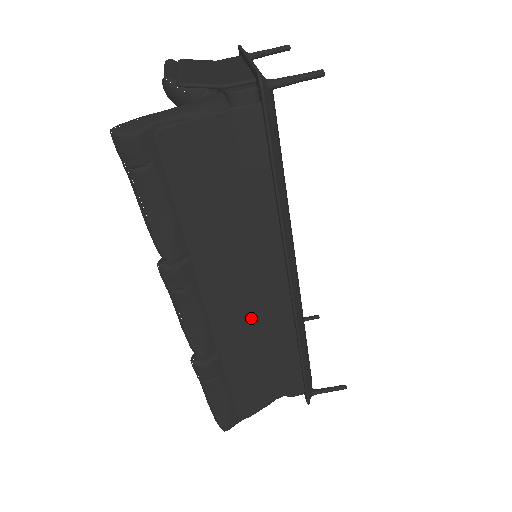
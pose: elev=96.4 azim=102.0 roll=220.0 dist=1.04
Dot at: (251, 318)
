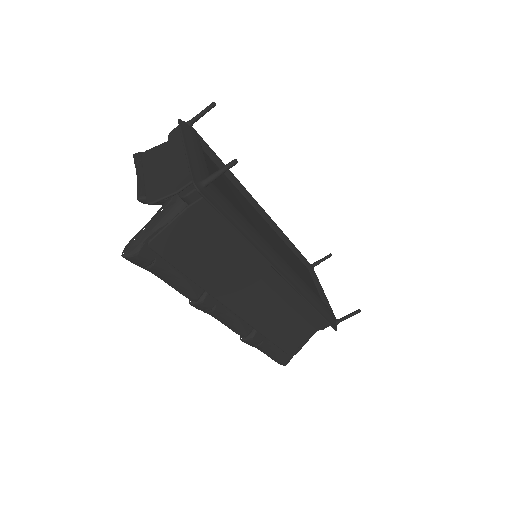
Dot at: (267, 303)
